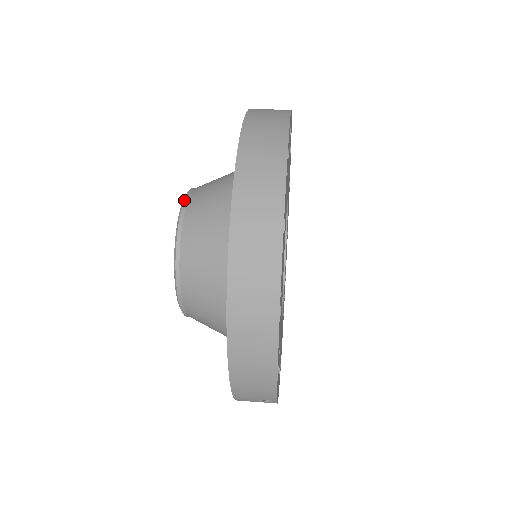
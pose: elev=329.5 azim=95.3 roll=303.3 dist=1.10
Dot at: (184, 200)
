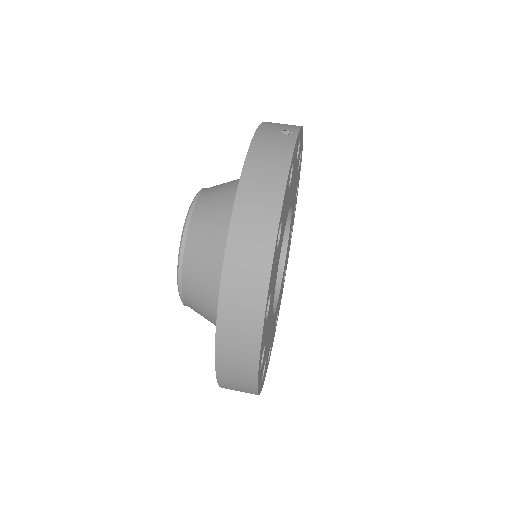
Dot at: (179, 262)
